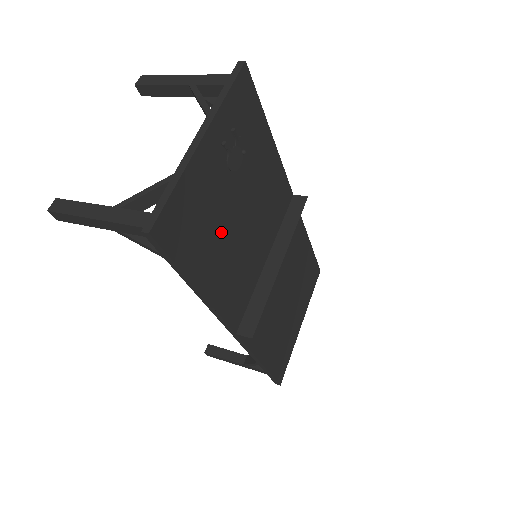
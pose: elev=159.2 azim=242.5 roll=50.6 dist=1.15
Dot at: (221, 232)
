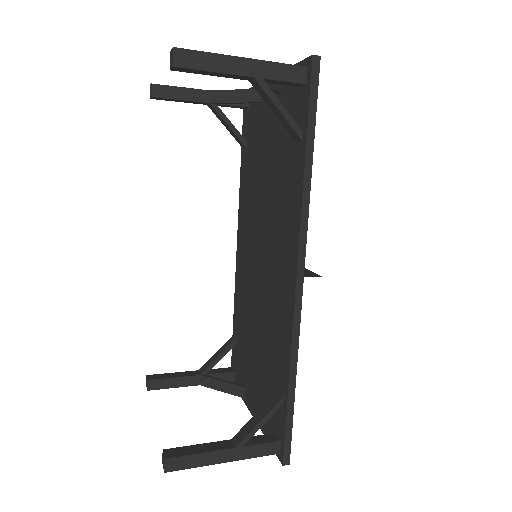
Dot at: occluded
